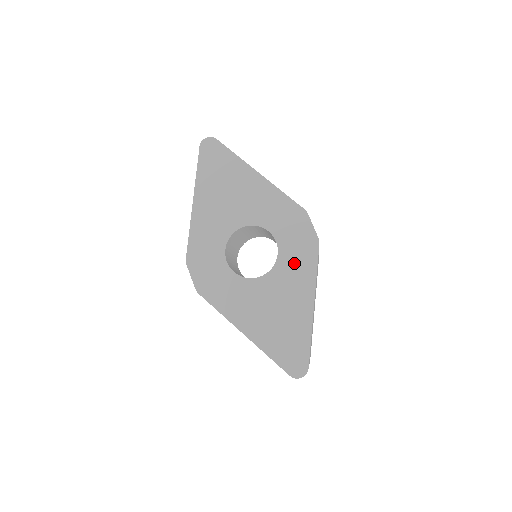
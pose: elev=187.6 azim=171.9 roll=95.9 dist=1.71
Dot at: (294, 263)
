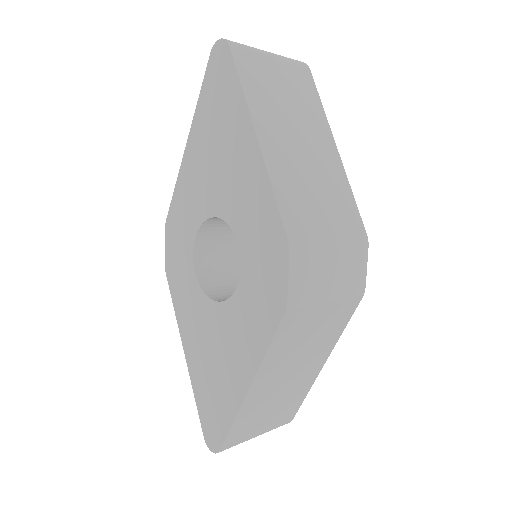
Dot at: (249, 314)
